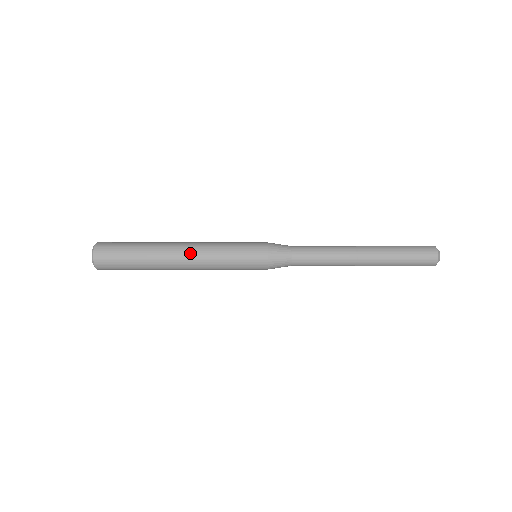
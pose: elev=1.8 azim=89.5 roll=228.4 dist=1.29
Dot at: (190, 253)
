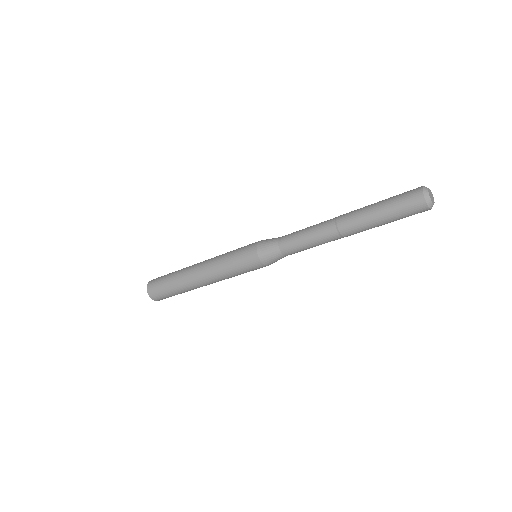
Dot at: (204, 275)
